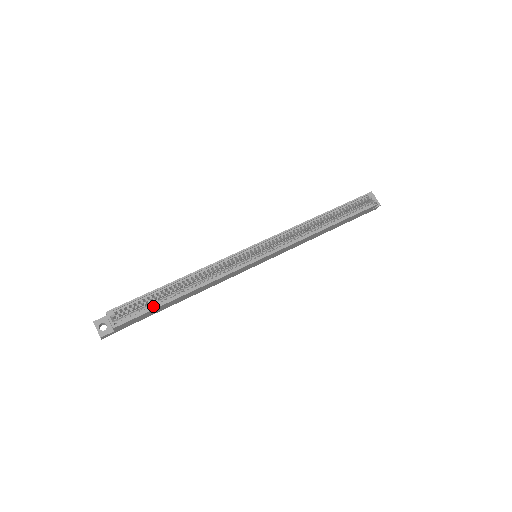
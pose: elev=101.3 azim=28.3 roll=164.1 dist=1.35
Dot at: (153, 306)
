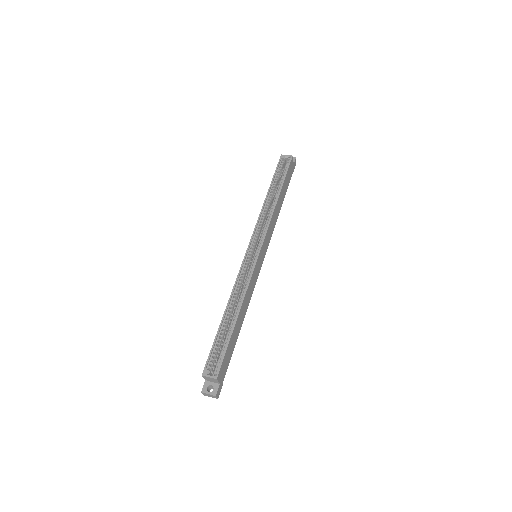
Dot at: (226, 343)
